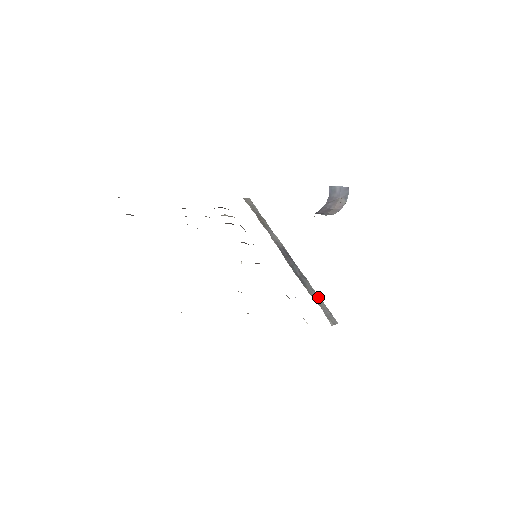
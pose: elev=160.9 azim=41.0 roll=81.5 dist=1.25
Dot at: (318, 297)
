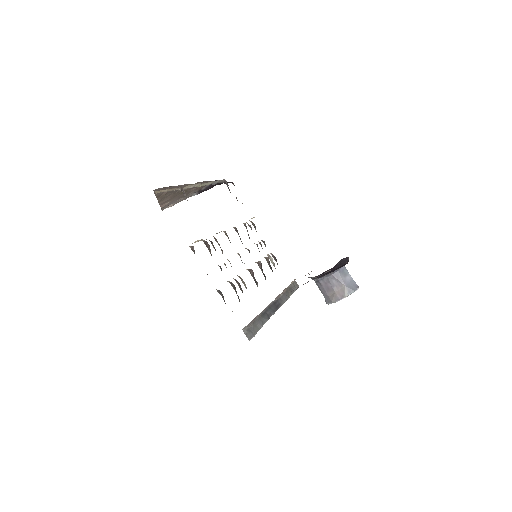
Dot at: (260, 326)
